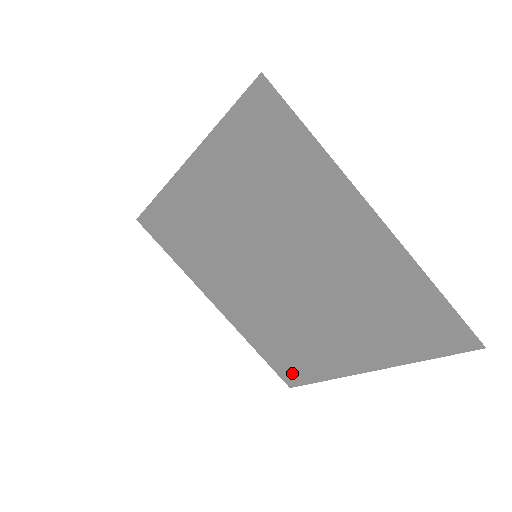
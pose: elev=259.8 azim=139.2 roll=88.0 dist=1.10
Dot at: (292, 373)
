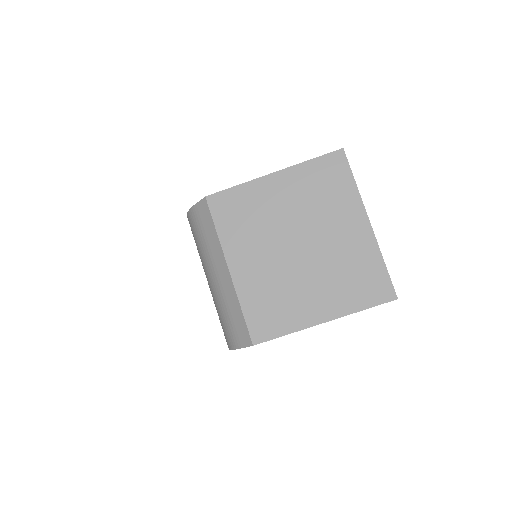
Dot at: (264, 329)
